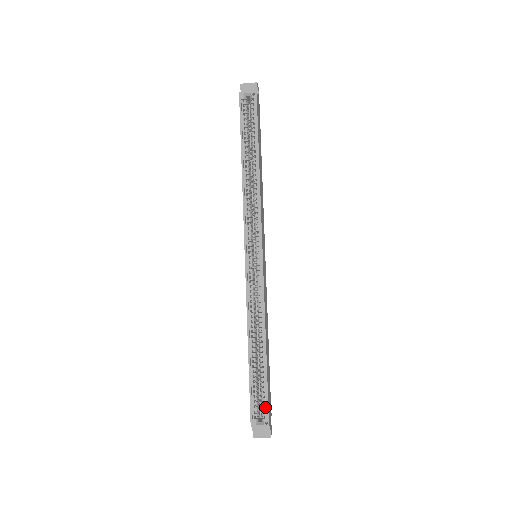
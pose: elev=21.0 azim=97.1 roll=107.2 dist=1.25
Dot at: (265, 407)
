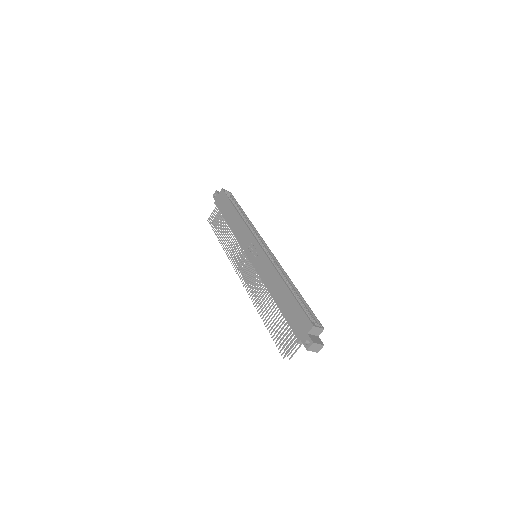
Dot at: (314, 319)
